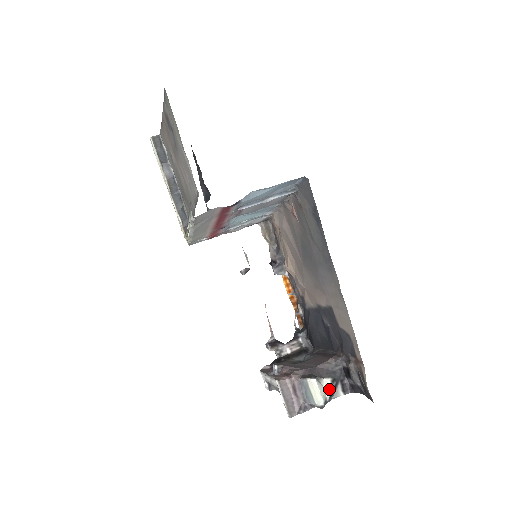
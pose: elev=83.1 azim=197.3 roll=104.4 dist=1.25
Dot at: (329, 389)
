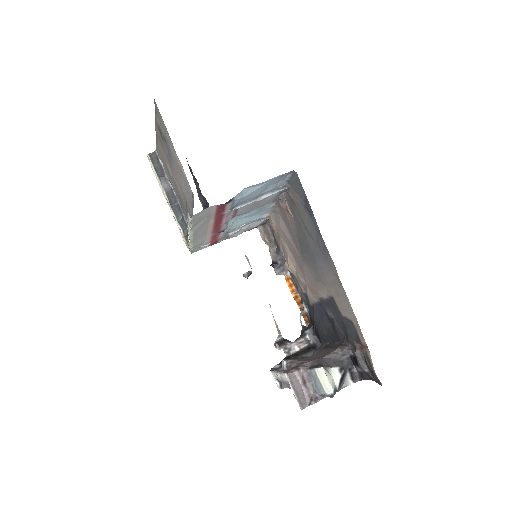
Dot at: (338, 377)
